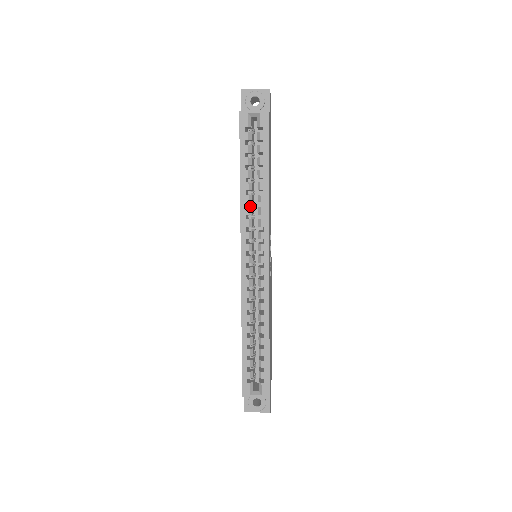
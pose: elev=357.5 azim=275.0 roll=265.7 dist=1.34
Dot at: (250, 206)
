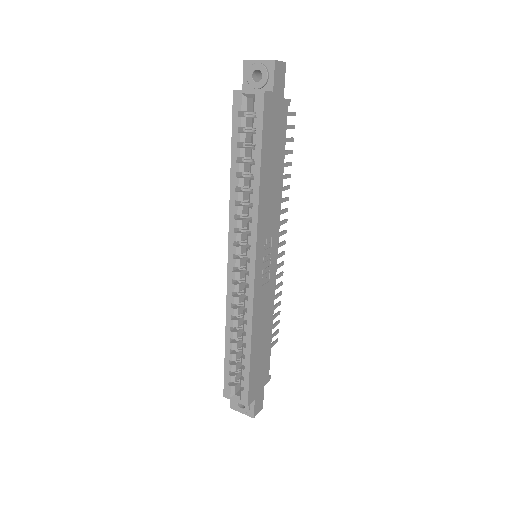
Dot at: (242, 204)
